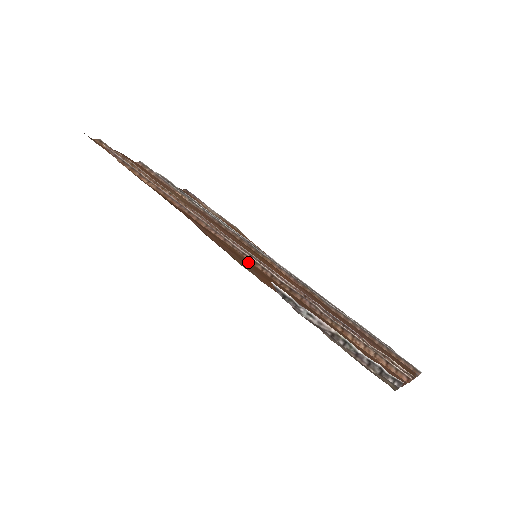
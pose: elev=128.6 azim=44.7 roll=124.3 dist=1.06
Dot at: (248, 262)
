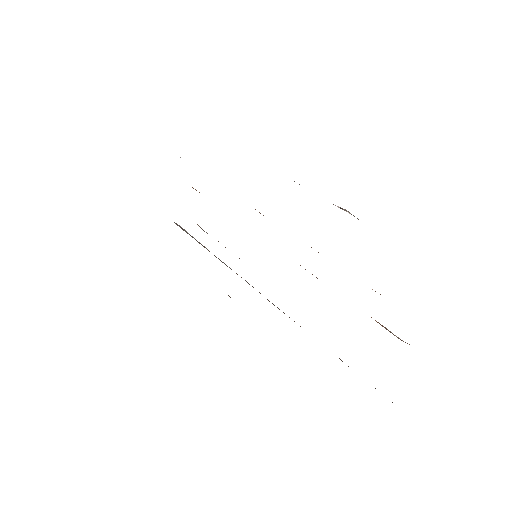
Dot at: occluded
